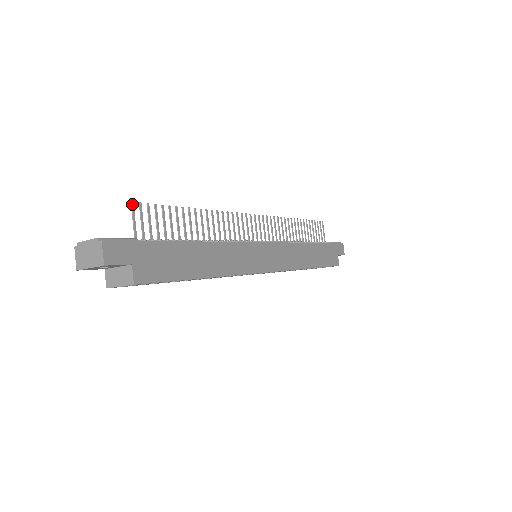
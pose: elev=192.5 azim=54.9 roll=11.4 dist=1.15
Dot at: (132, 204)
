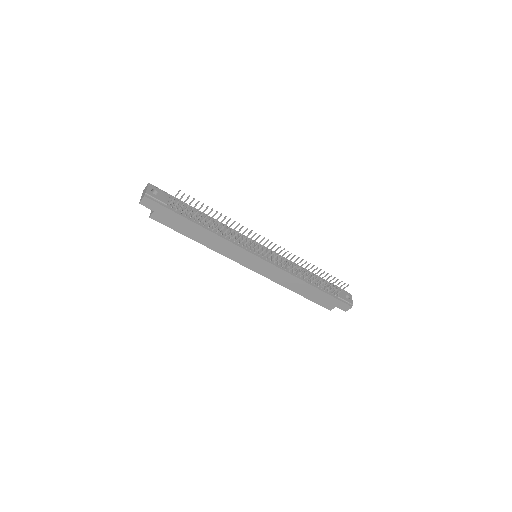
Dot at: (179, 191)
